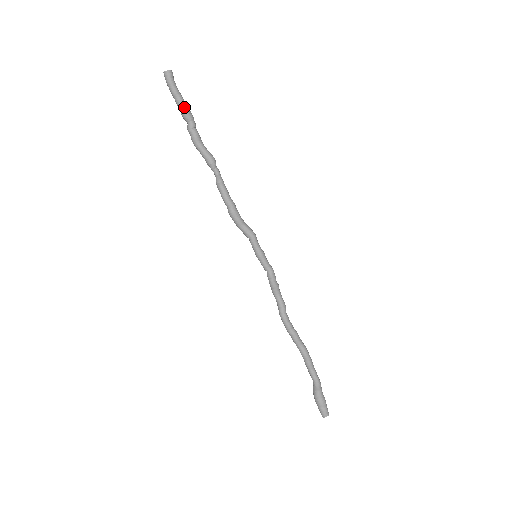
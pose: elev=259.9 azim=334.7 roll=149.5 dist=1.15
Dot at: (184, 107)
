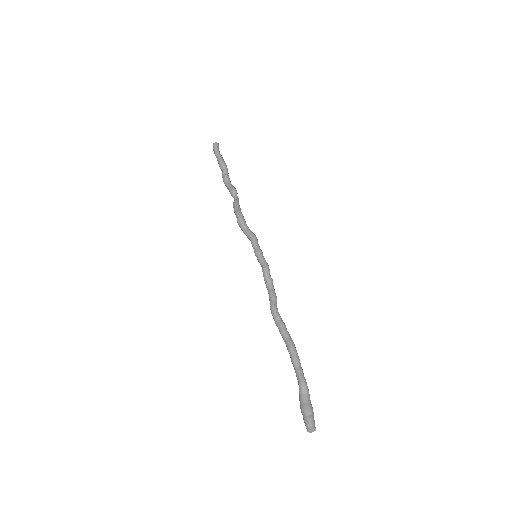
Dot at: (221, 161)
